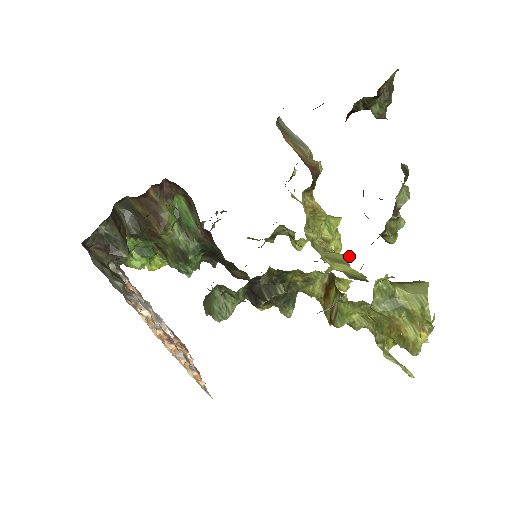
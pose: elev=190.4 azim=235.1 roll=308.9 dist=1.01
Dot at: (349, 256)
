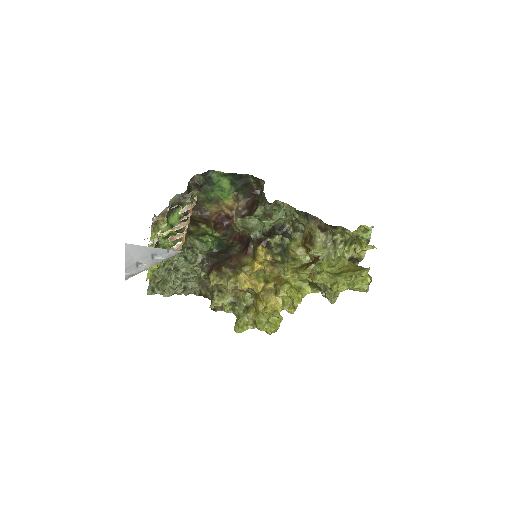
Dot at: occluded
